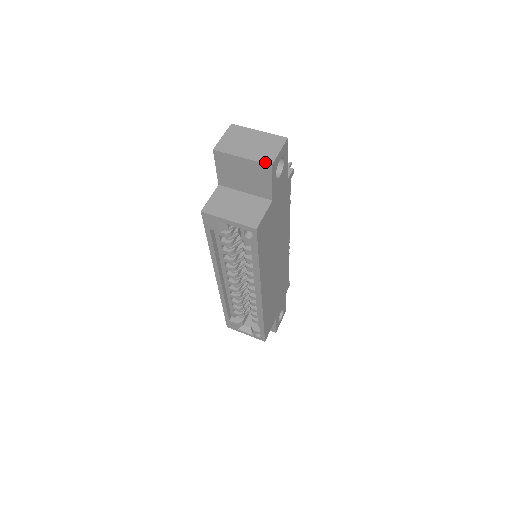
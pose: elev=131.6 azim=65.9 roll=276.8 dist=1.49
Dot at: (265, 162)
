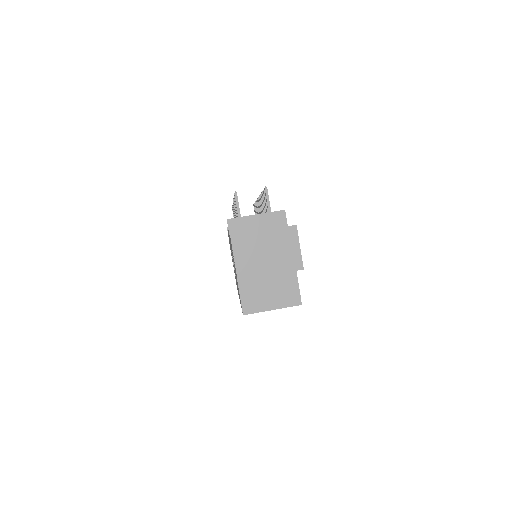
Dot at: (296, 269)
